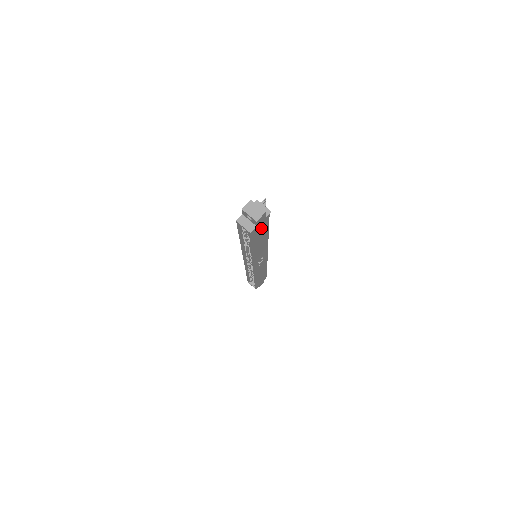
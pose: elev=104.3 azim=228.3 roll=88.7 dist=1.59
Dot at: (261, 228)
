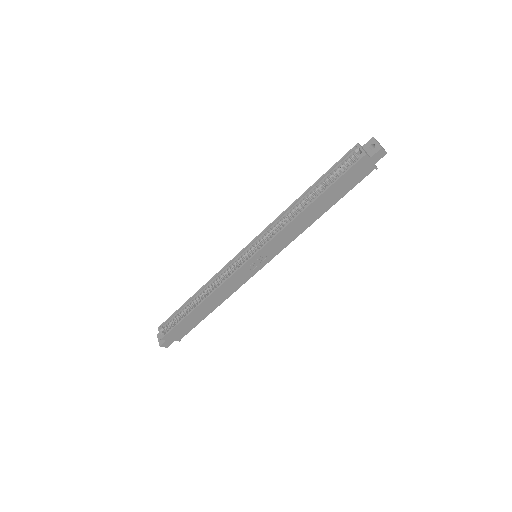
Dot at: (356, 176)
